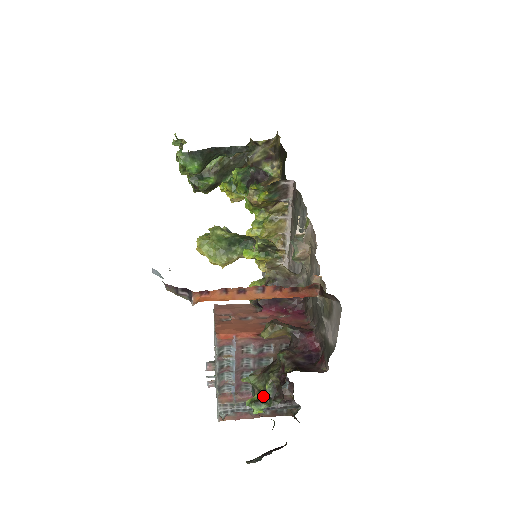
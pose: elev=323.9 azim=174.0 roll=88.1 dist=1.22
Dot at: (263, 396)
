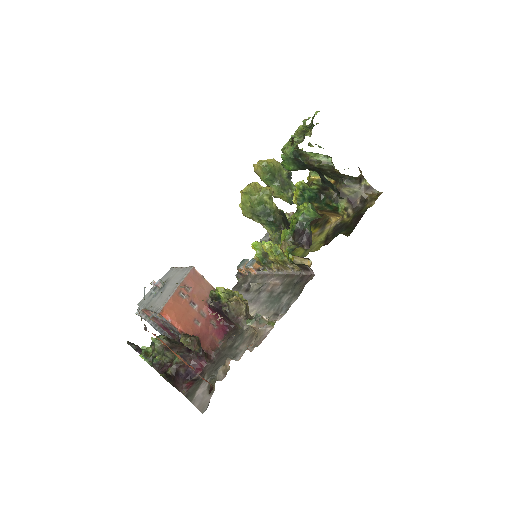
Dot at: (152, 356)
